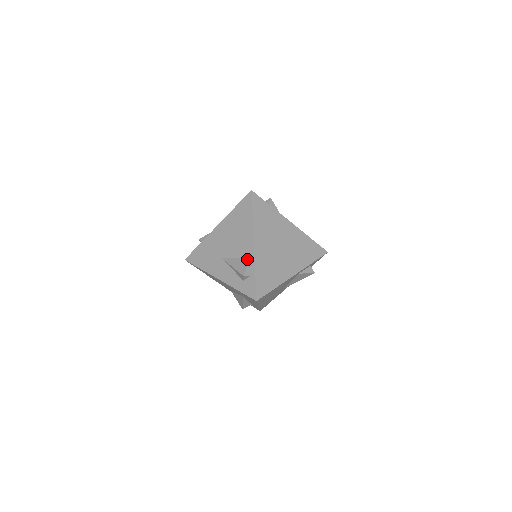
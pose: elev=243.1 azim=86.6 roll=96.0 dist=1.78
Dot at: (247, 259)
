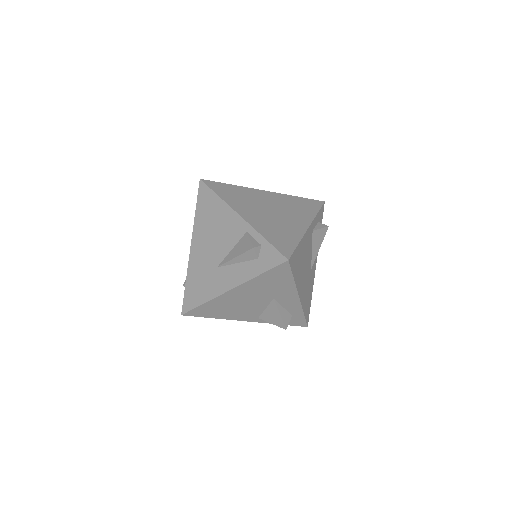
Dot at: (244, 235)
